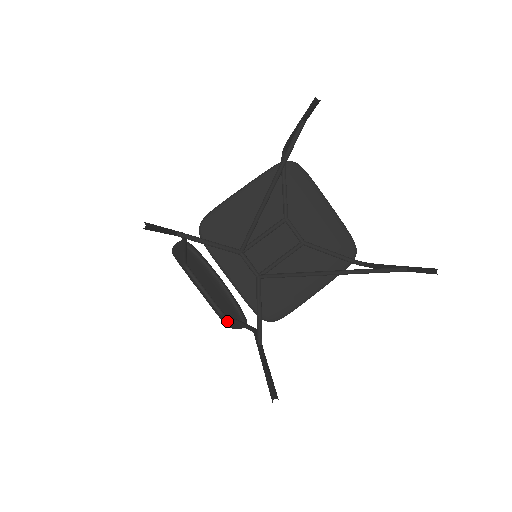
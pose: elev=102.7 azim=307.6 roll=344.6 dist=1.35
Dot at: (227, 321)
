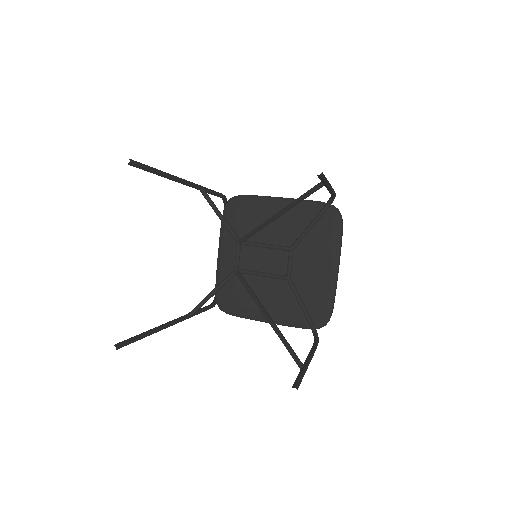
Dot at: occluded
